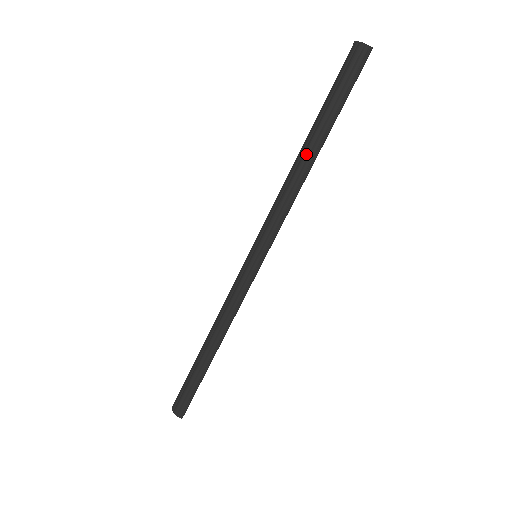
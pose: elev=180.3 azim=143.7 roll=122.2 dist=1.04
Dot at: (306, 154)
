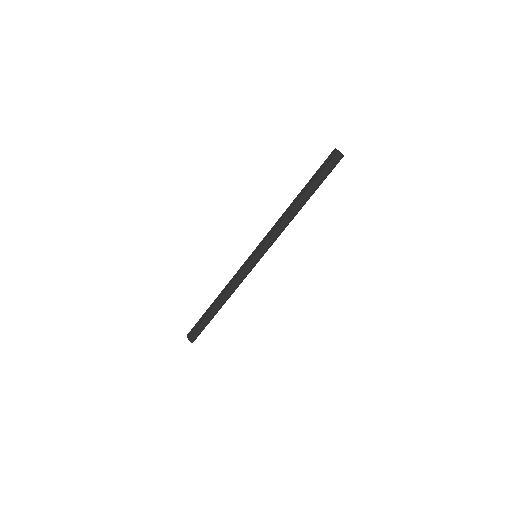
Dot at: (296, 205)
